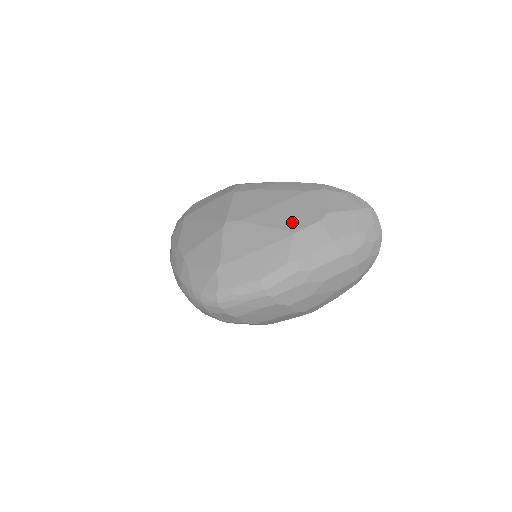
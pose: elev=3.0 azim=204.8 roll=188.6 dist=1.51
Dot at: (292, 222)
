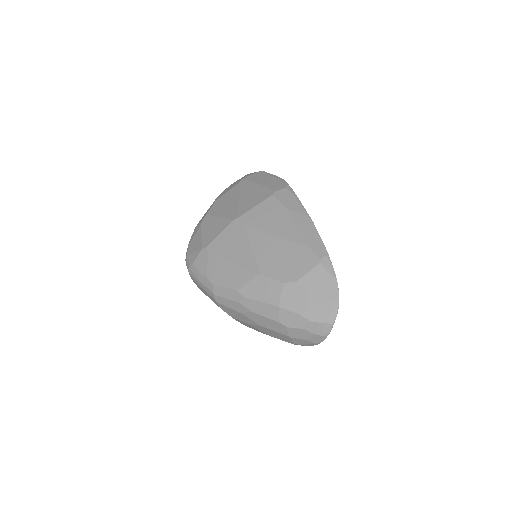
Dot at: (268, 264)
